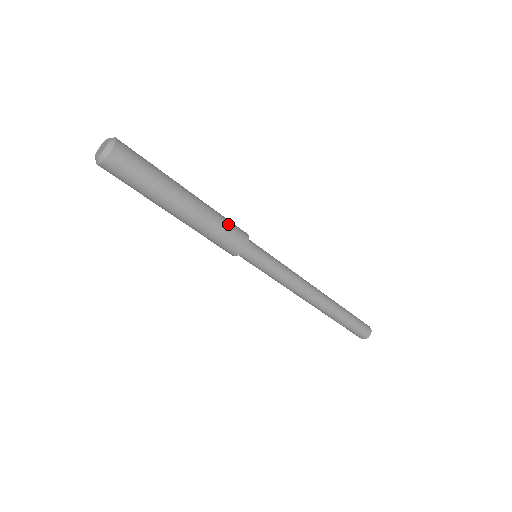
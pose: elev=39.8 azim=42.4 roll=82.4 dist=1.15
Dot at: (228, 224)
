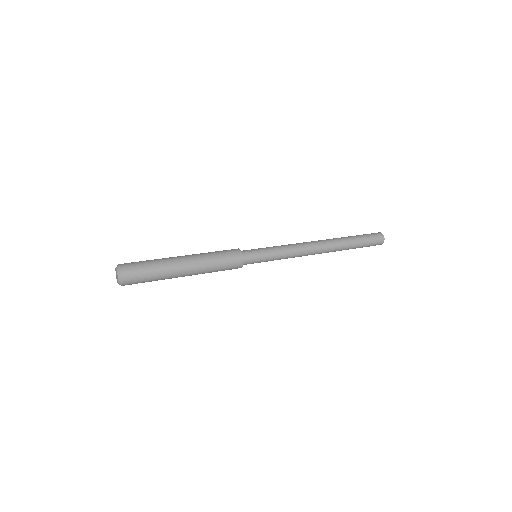
Dot at: (222, 263)
